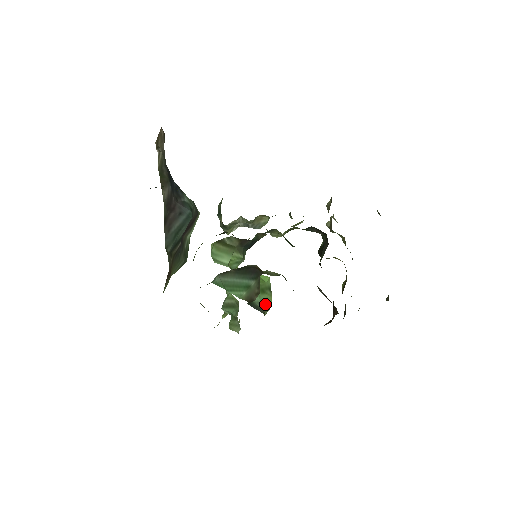
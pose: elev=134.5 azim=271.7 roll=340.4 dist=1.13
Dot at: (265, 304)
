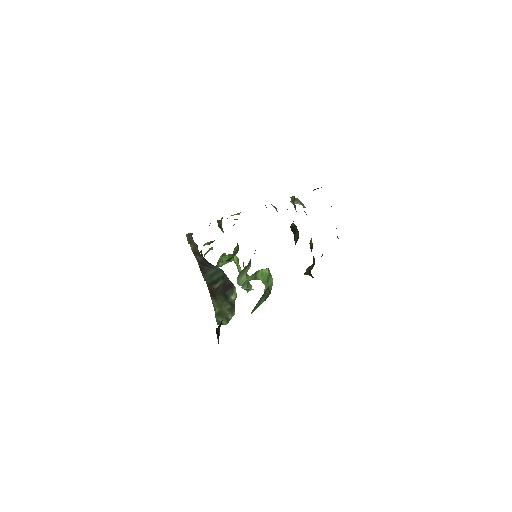
Dot at: (270, 286)
